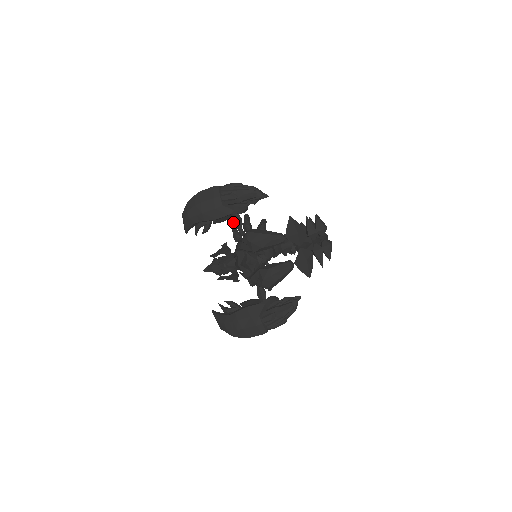
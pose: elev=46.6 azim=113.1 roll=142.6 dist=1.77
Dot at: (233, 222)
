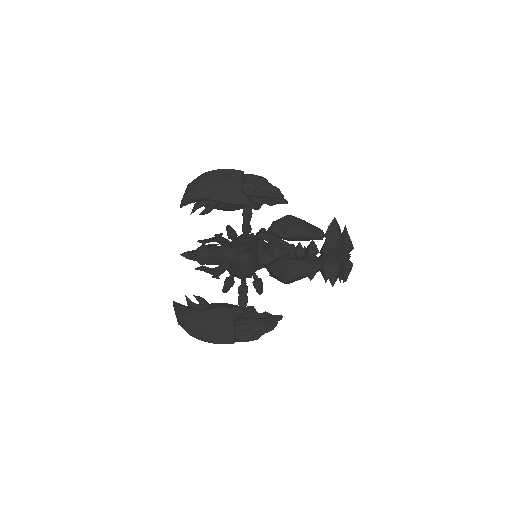
Dot at: (243, 214)
